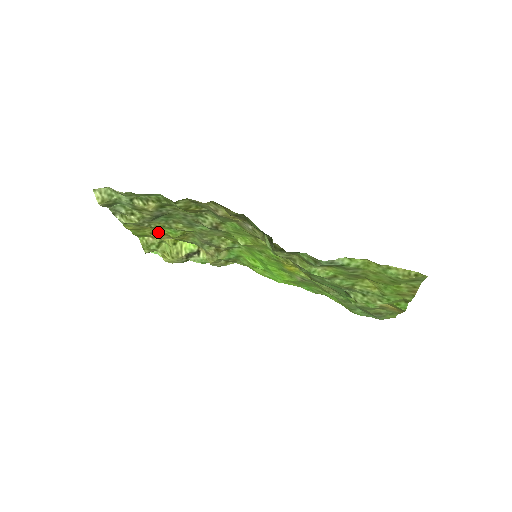
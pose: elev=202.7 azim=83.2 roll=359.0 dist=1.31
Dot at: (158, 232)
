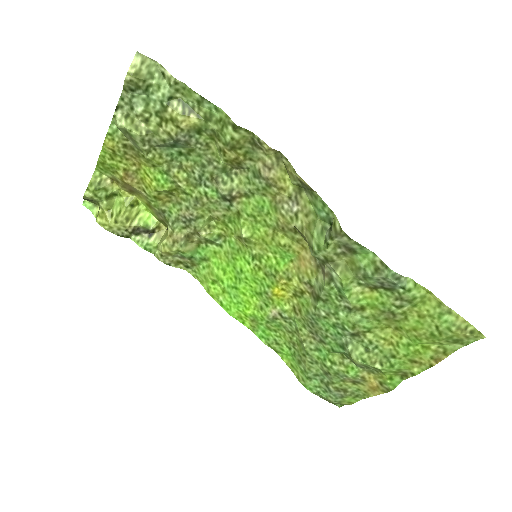
Dot at: (136, 173)
